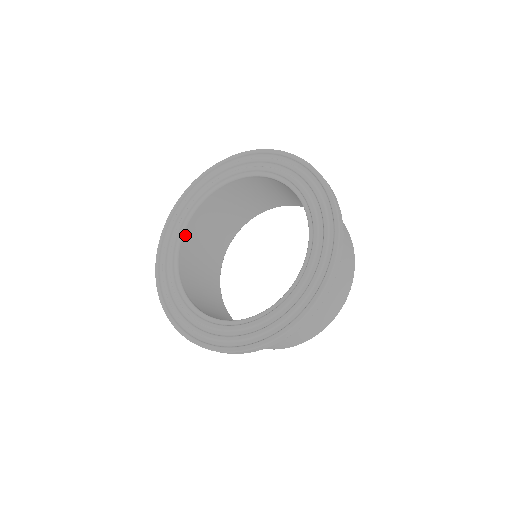
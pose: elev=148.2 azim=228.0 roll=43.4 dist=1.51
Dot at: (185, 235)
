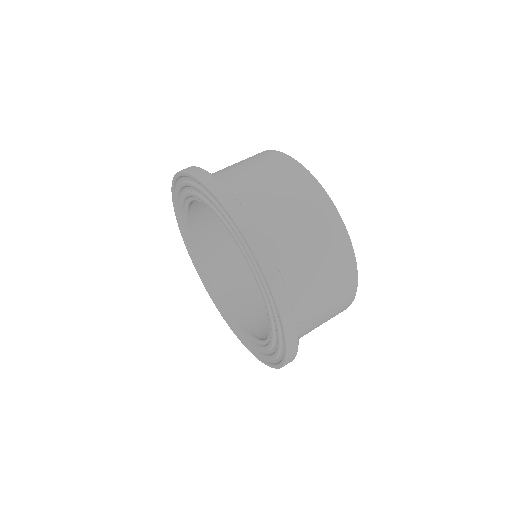
Dot at: (192, 208)
